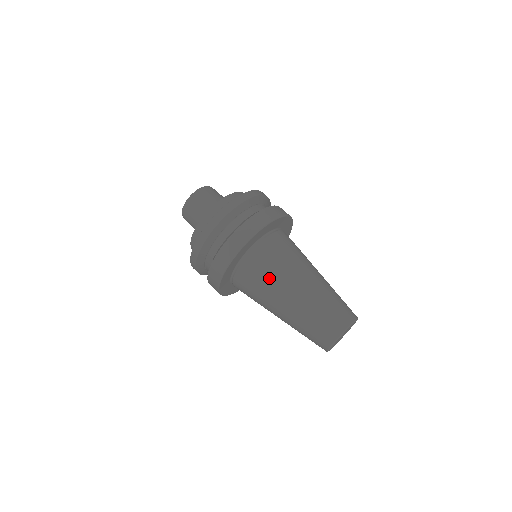
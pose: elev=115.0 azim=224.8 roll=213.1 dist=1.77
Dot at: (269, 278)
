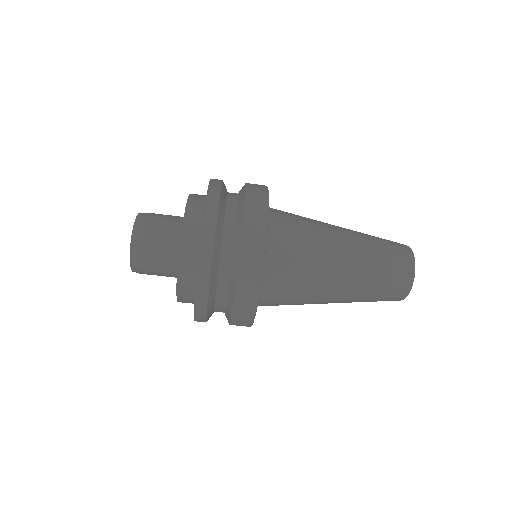
Dot at: (298, 303)
